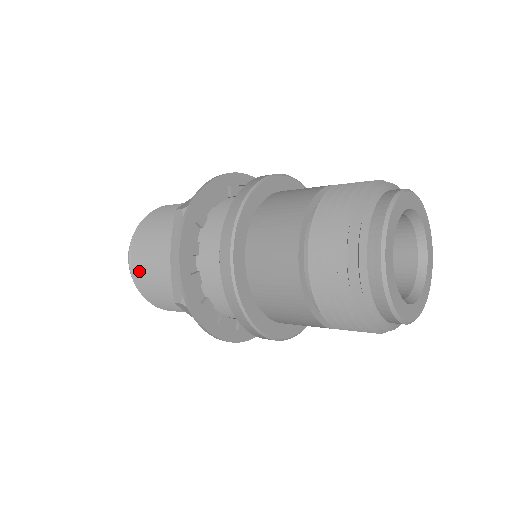
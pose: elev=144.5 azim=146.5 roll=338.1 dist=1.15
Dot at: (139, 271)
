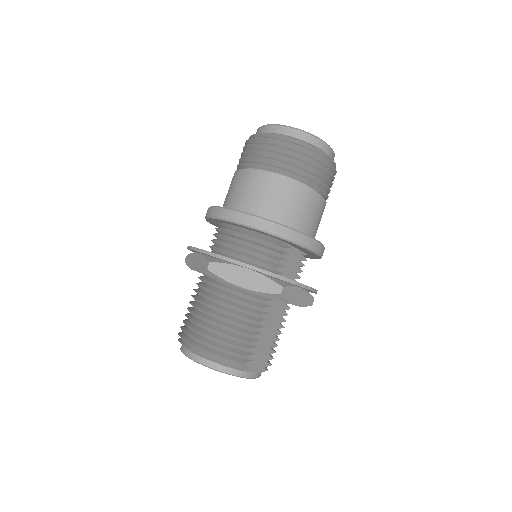
Dot at: (190, 333)
